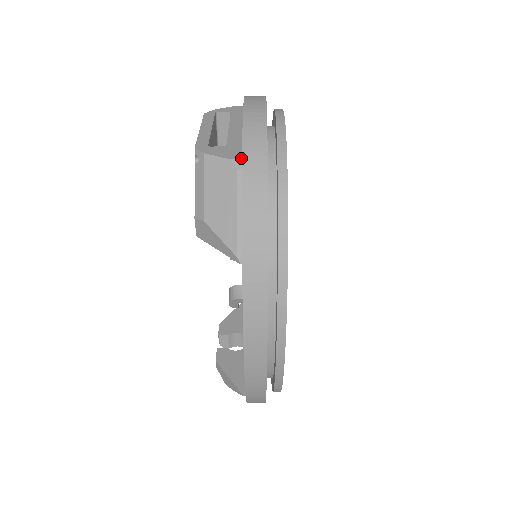
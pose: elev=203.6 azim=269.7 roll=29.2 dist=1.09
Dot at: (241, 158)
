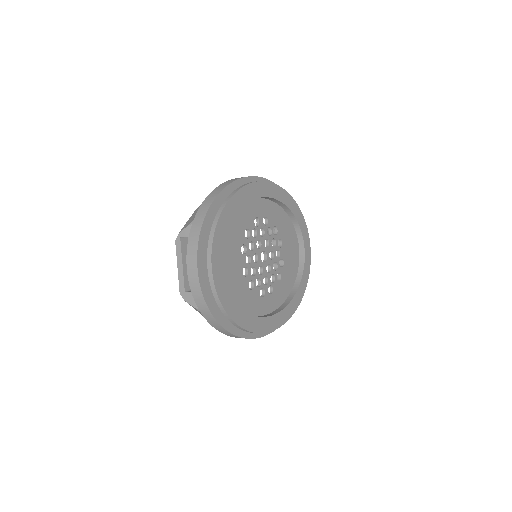
Dot at: (200, 308)
